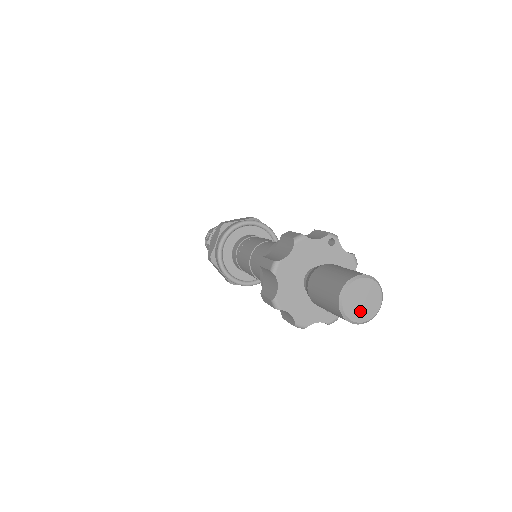
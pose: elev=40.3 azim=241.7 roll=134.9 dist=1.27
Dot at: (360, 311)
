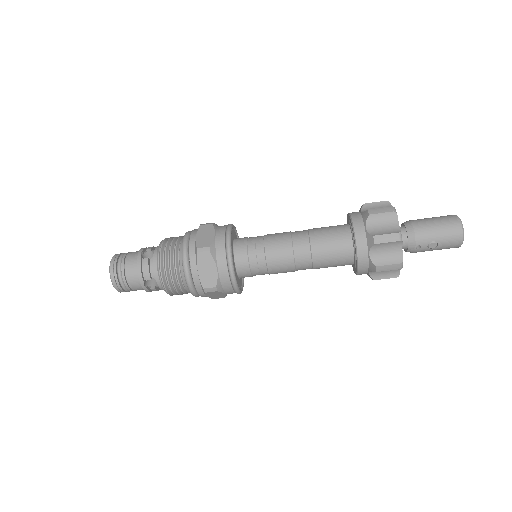
Dot at: occluded
